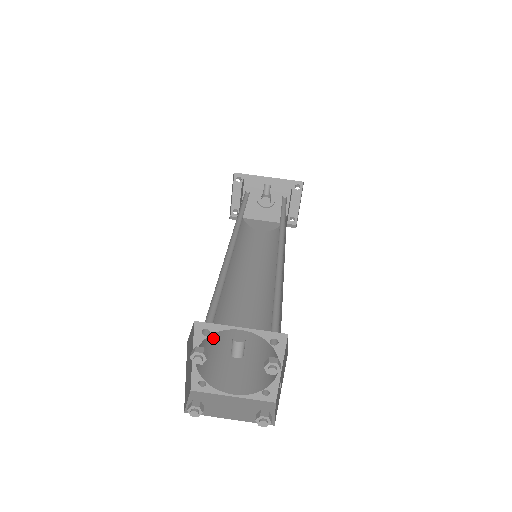
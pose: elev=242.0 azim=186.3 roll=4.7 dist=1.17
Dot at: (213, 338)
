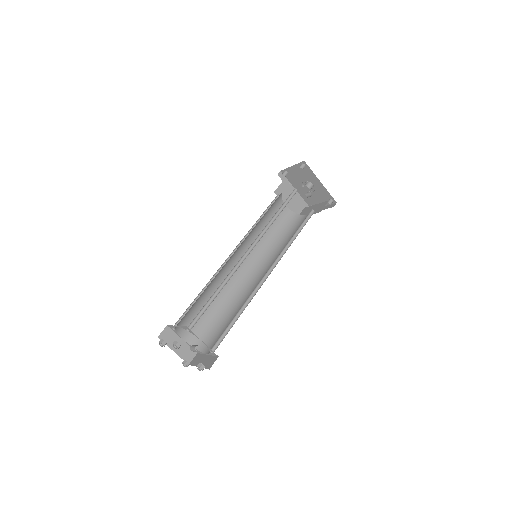
Dot at: (195, 304)
